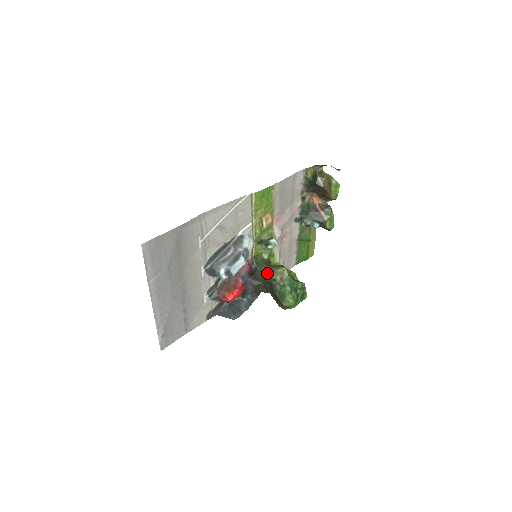
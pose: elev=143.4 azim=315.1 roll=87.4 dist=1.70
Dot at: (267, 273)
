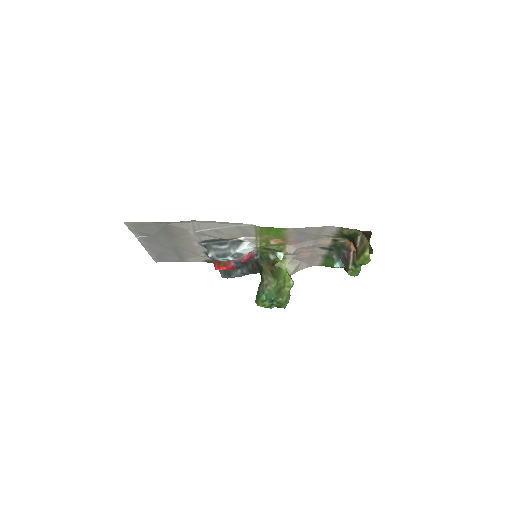
Dot at: (263, 270)
